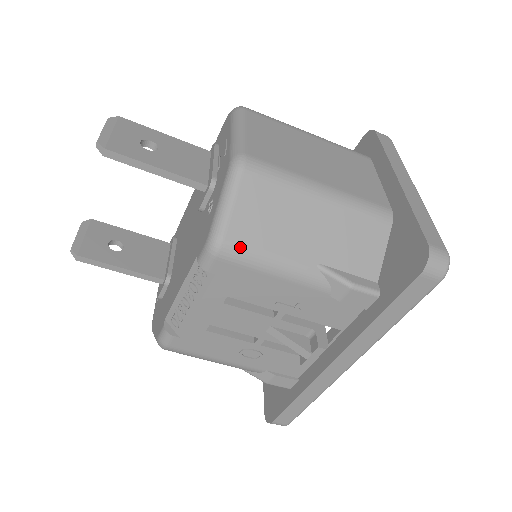
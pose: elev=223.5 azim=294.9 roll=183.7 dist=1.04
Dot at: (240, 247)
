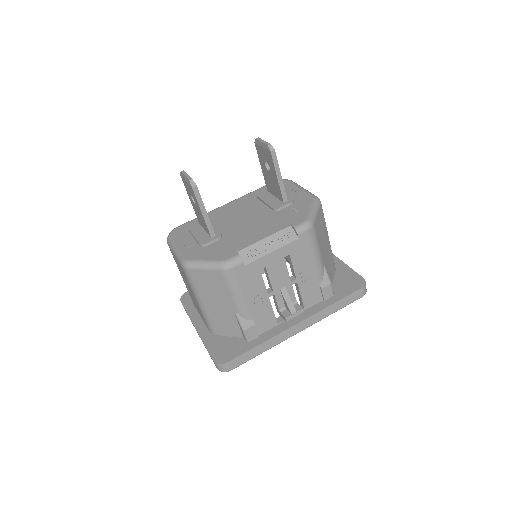
Dot at: (315, 233)
